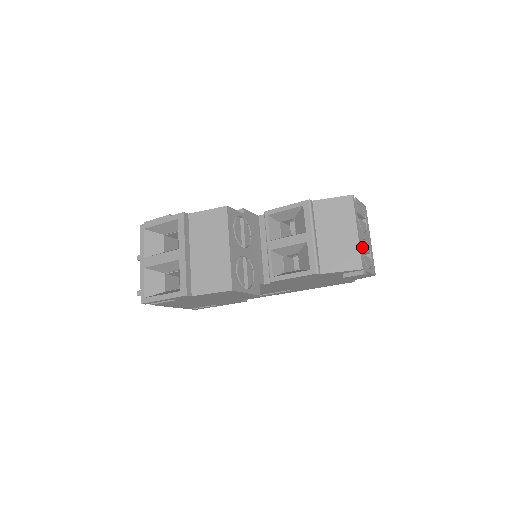
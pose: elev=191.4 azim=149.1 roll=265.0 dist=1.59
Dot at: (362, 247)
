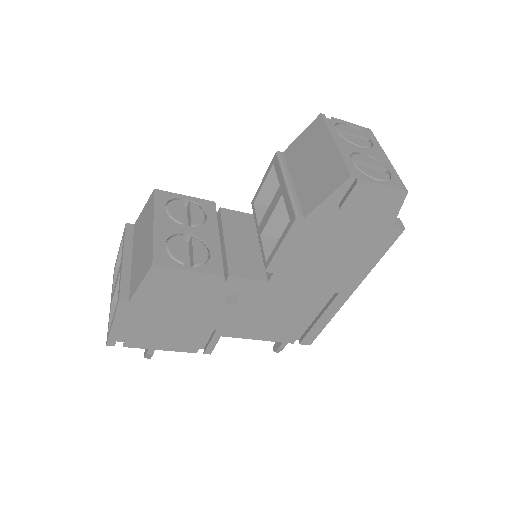
Dot at: (352, 158)
